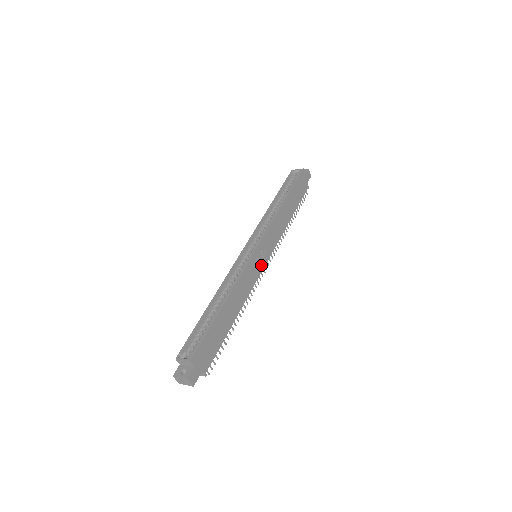
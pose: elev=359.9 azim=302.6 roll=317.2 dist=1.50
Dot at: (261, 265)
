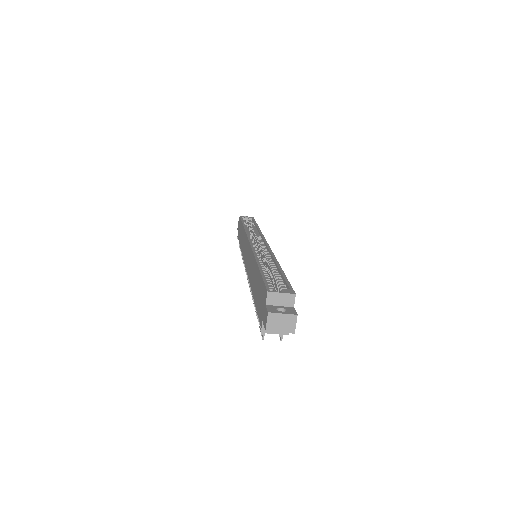
Dot at: occluded
